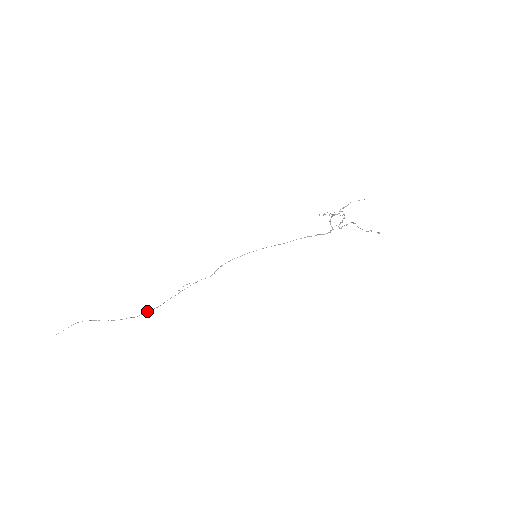
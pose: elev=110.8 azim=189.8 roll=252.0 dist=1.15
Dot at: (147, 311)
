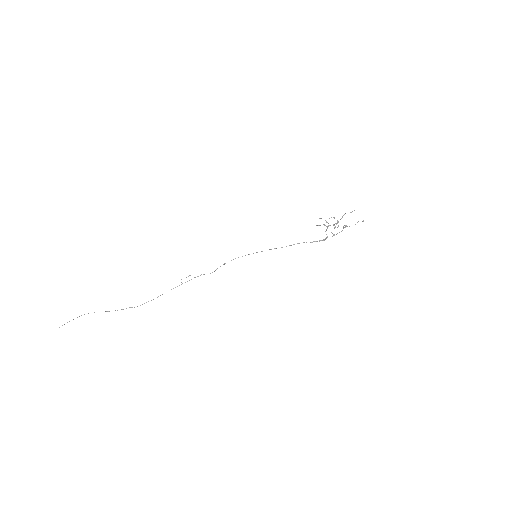
Dot at: occluded
